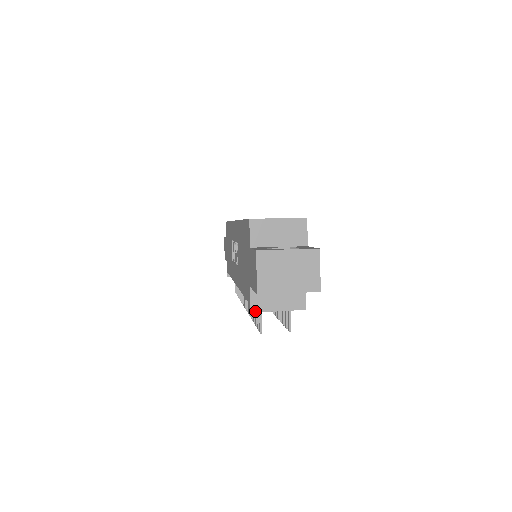
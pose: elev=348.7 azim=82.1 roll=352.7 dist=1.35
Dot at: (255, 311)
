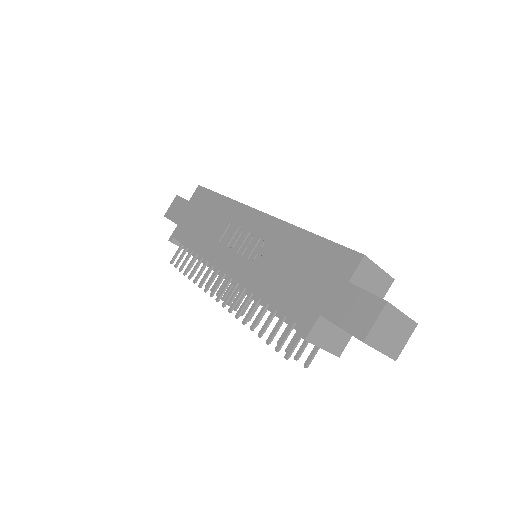
Dot at: (309, 341)
